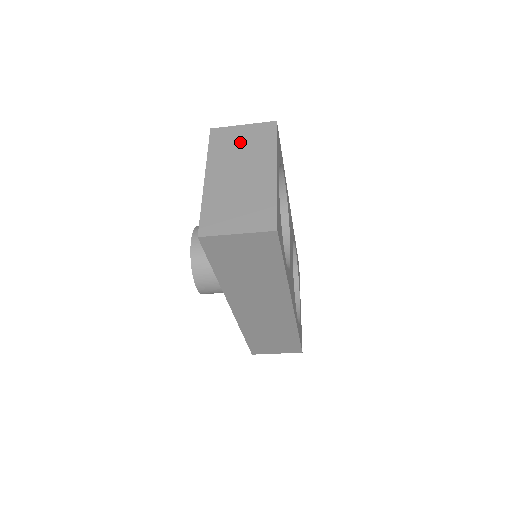
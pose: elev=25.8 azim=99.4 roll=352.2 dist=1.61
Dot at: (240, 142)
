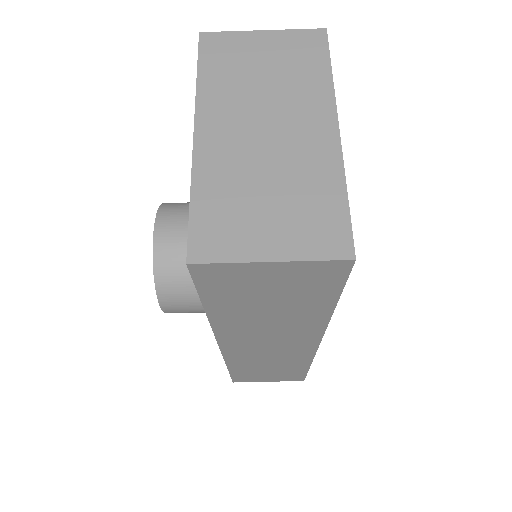
Dot at: (260, 64)
